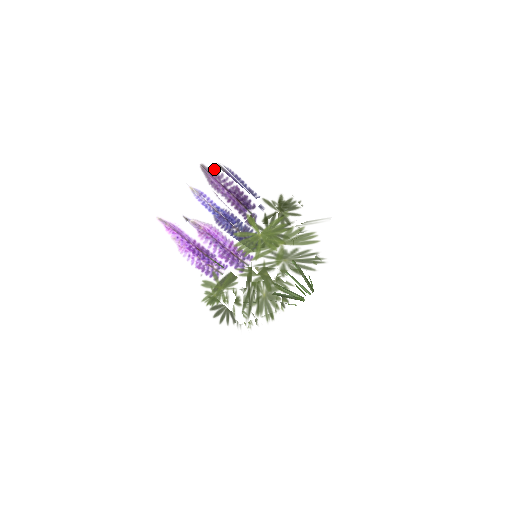
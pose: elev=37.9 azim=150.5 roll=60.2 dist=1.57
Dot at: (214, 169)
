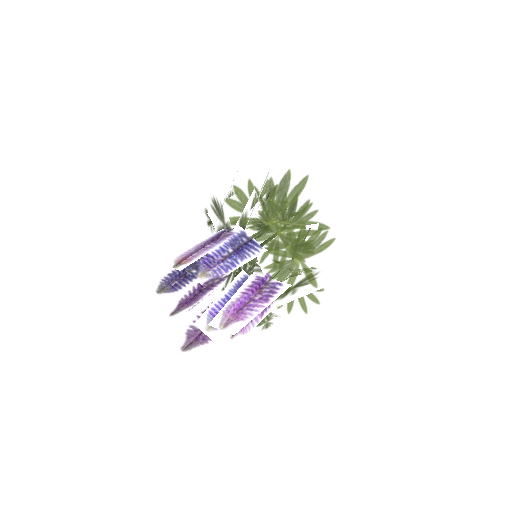
Dot at: (242, 321)
